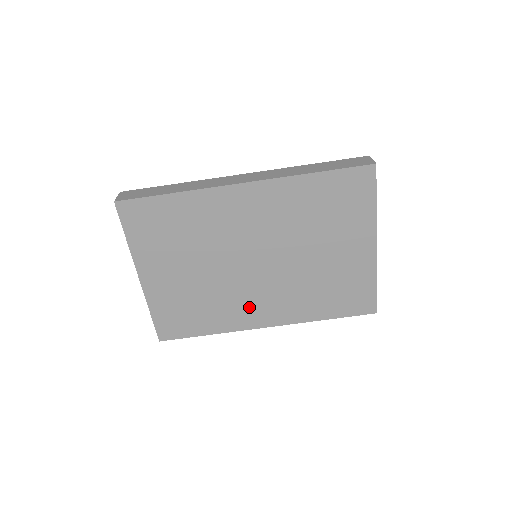
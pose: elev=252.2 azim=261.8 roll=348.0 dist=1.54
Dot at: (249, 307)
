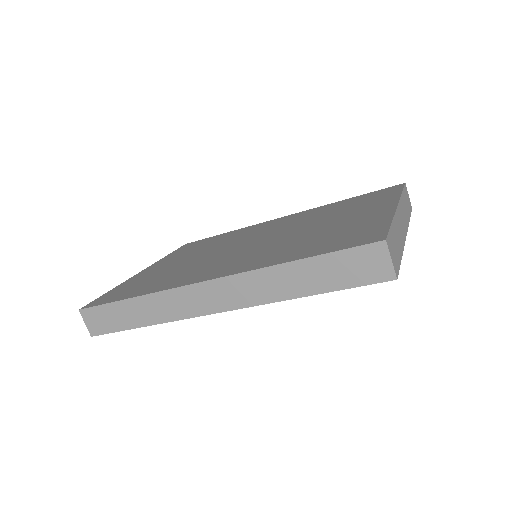
Dot at: occluded
